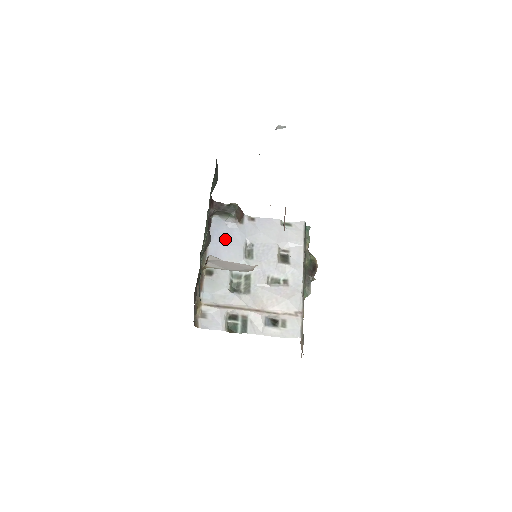
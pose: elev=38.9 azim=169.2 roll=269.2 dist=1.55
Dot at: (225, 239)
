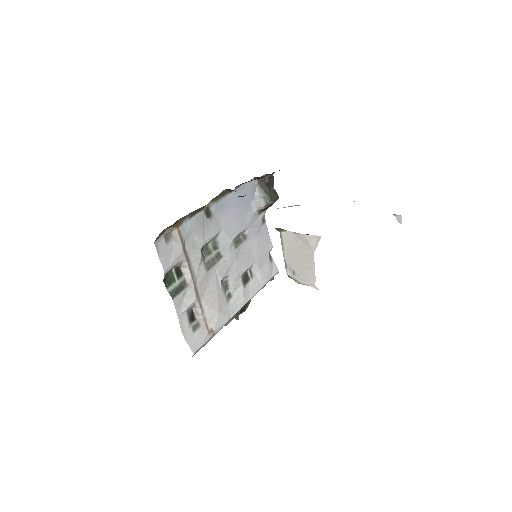
Dot at: (241, 206)
